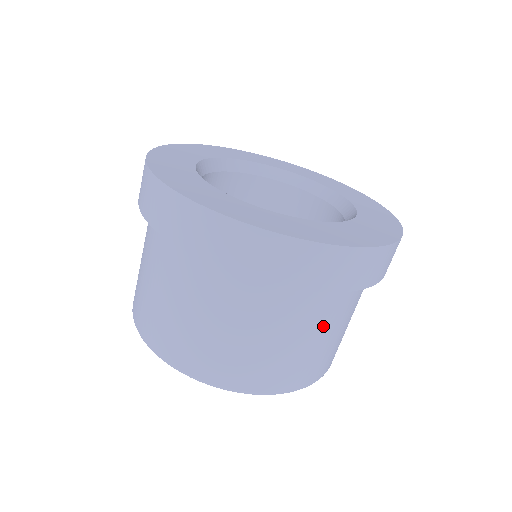
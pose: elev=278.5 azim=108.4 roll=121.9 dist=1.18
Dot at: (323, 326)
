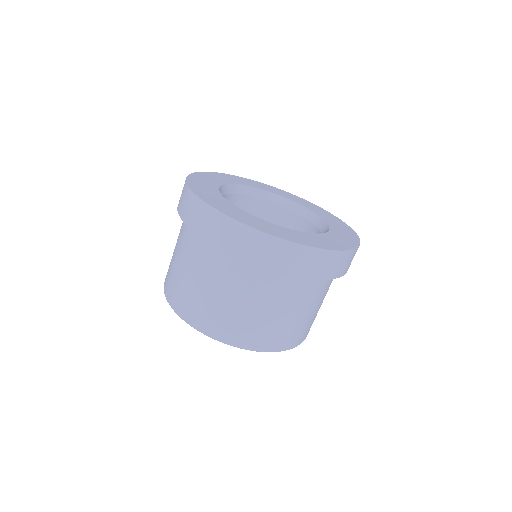
Dot at: (257, 297)
